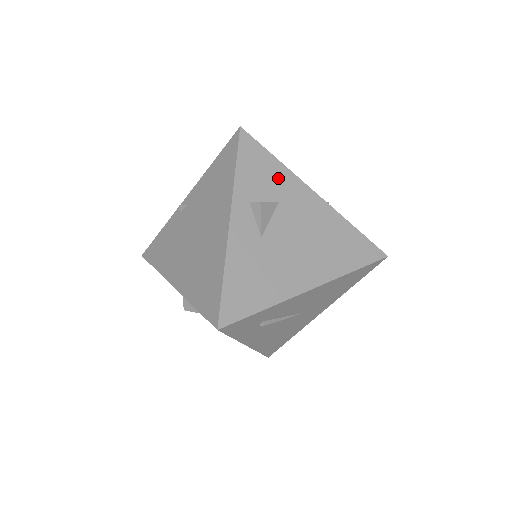
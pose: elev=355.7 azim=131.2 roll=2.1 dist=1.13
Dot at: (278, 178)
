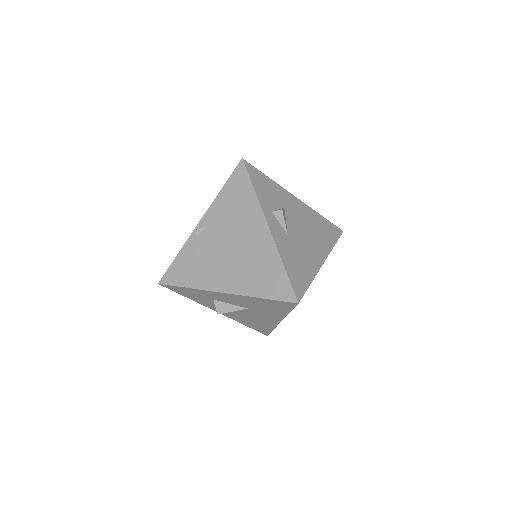
Dot at: (276, 191)
